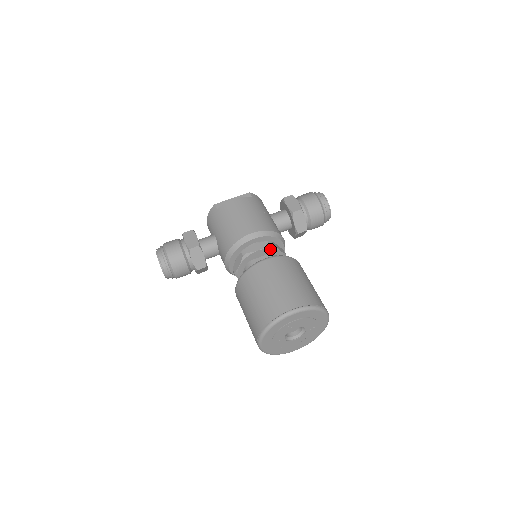
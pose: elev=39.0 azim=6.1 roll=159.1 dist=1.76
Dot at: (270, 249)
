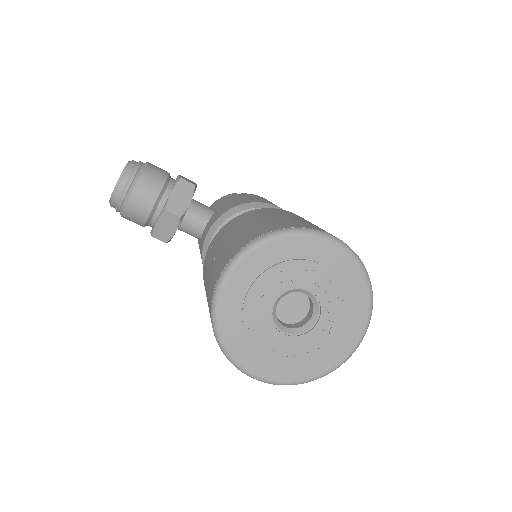
Dot at: occluded
